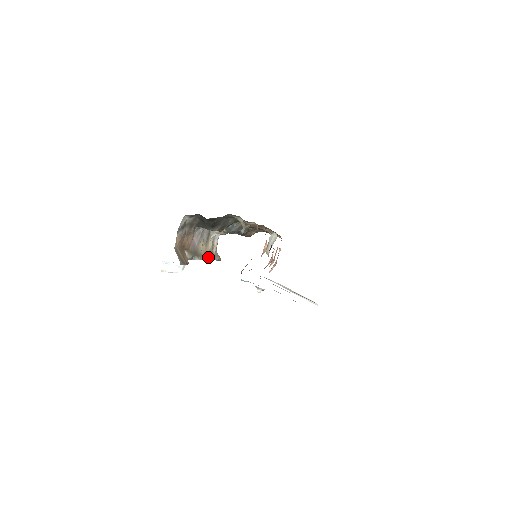
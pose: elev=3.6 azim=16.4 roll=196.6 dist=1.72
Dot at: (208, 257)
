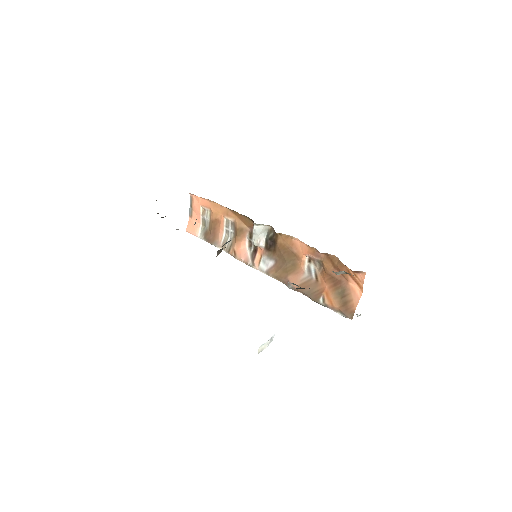
Dot at: occluded
